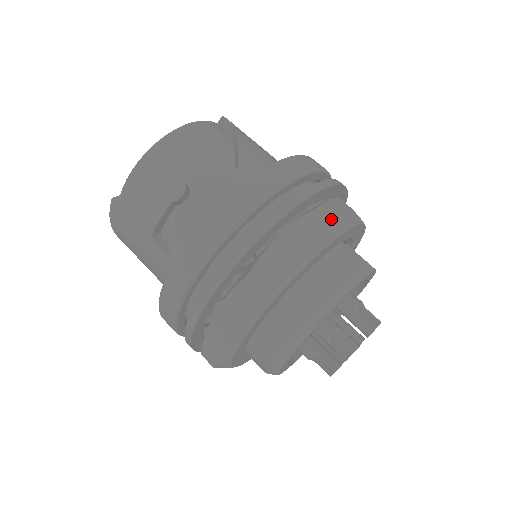
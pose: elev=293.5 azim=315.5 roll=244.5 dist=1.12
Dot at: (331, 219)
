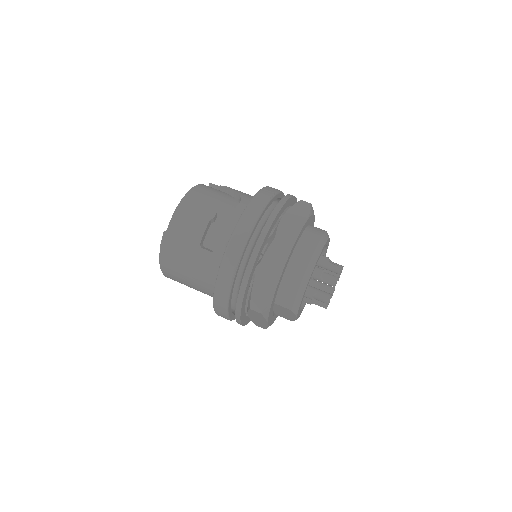
Dot at: (303, 209)
